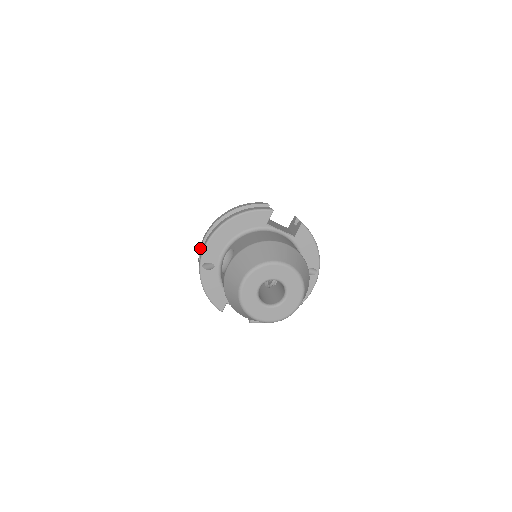
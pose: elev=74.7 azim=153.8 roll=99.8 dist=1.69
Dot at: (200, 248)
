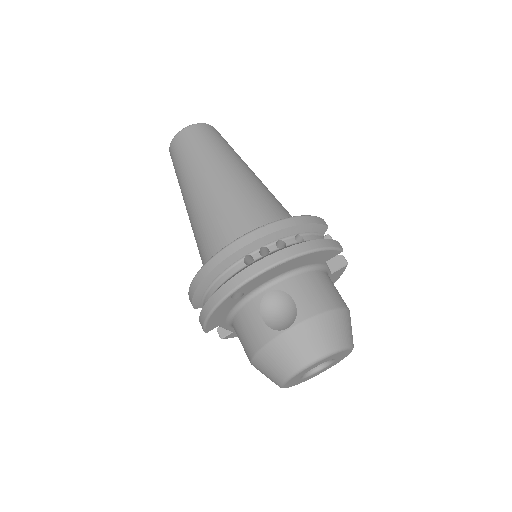
Dot at: (227, 257)
